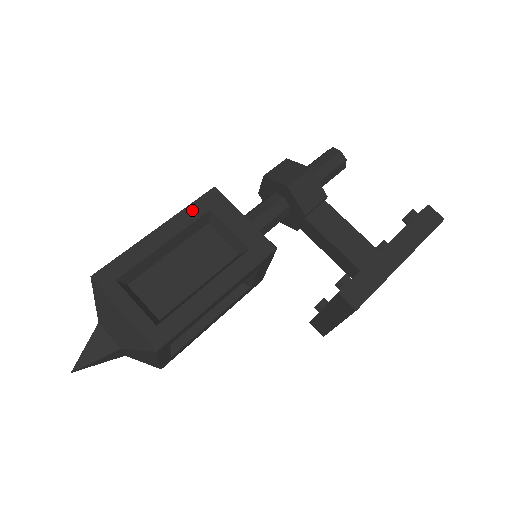
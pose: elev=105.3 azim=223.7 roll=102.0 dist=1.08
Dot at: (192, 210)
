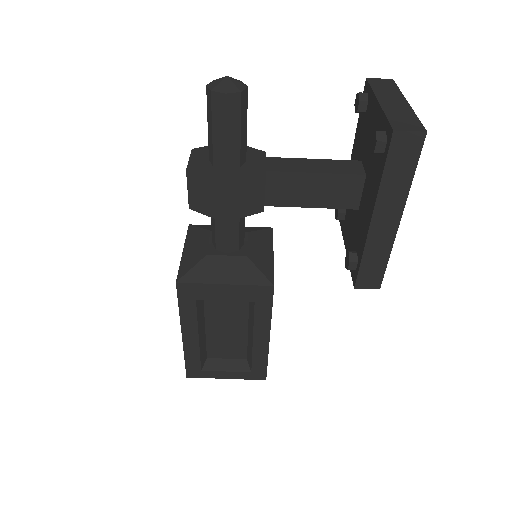
Dot at: (185, 310)
